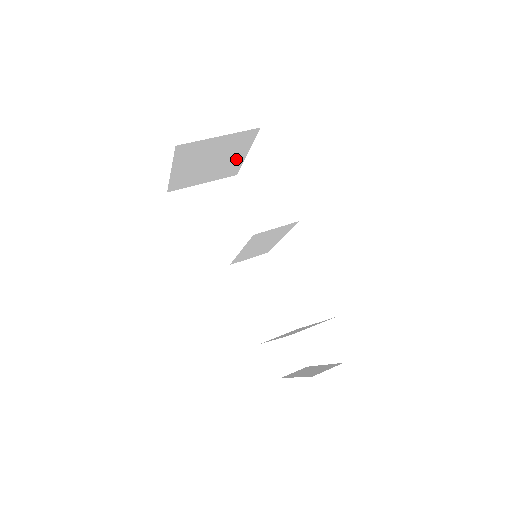
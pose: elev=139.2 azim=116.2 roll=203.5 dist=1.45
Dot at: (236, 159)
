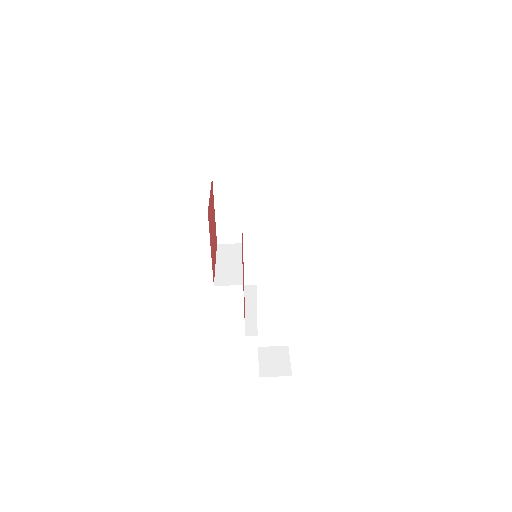
Dot at: occluded
